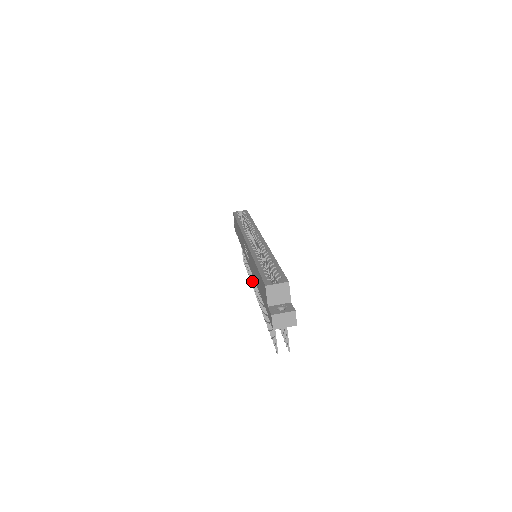
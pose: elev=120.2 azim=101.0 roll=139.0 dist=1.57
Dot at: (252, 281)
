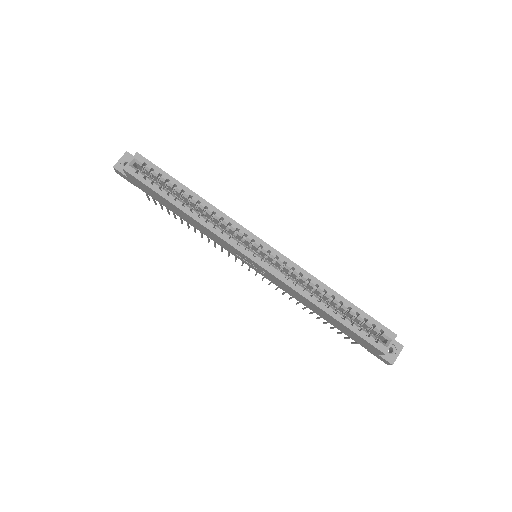
Dot at: (229, 255)
